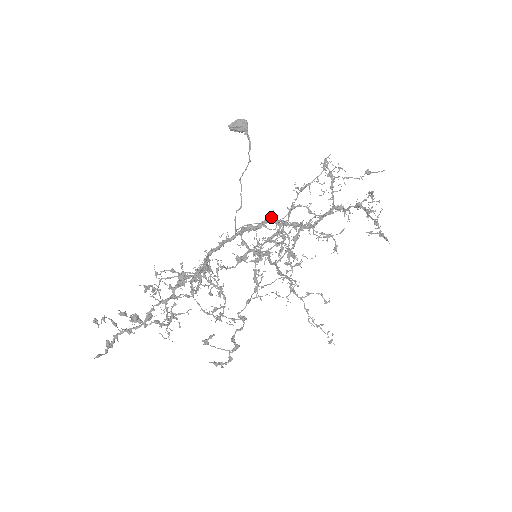
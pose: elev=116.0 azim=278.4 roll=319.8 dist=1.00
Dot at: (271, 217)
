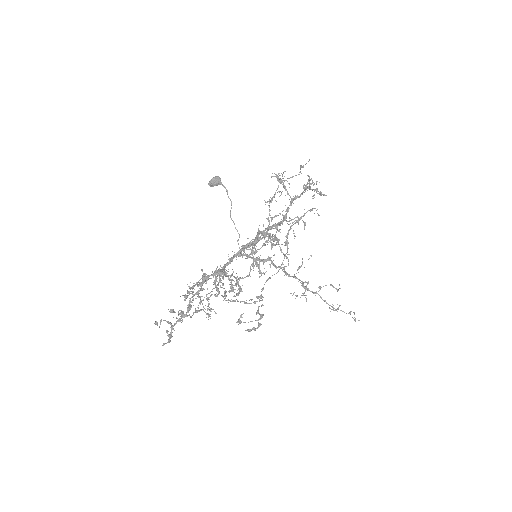
Dot at: (259, 231)
